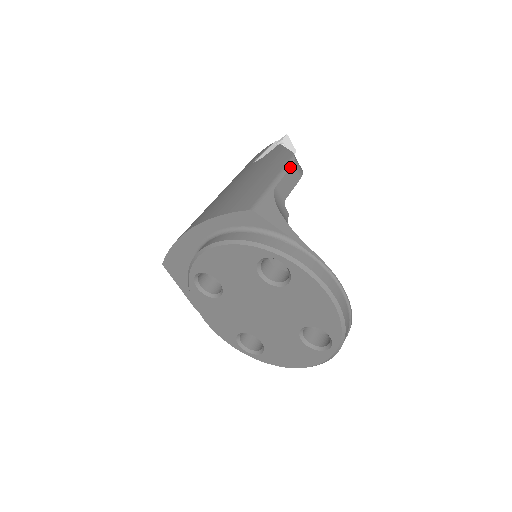
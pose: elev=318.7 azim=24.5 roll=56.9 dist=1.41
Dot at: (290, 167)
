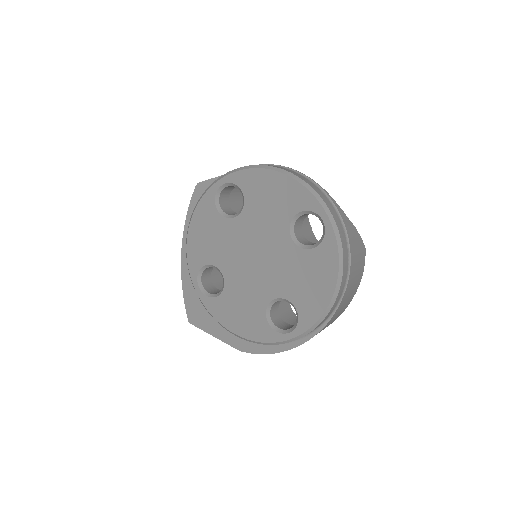
Dot at: occluded
